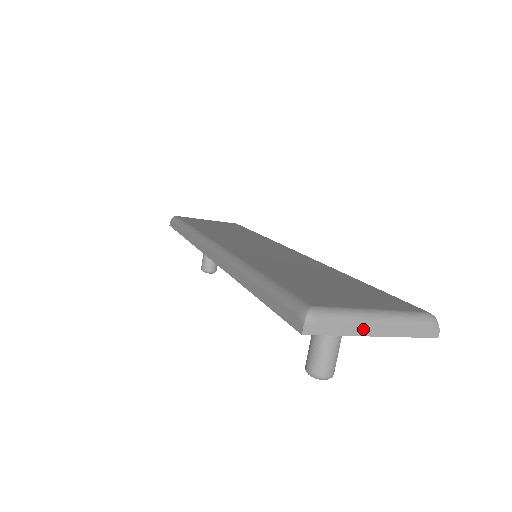
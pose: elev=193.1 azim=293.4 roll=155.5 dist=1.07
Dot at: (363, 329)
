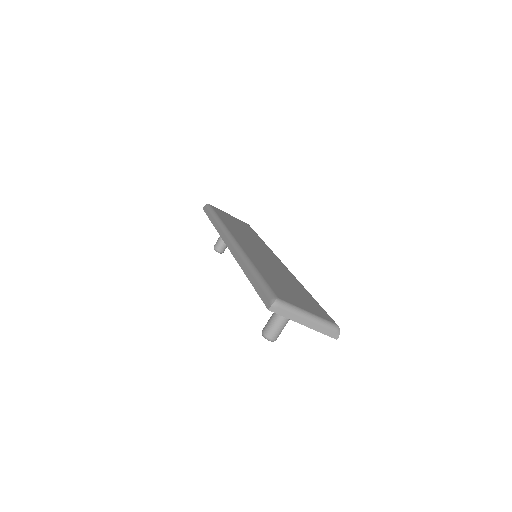
Dot at: (299, 319)
